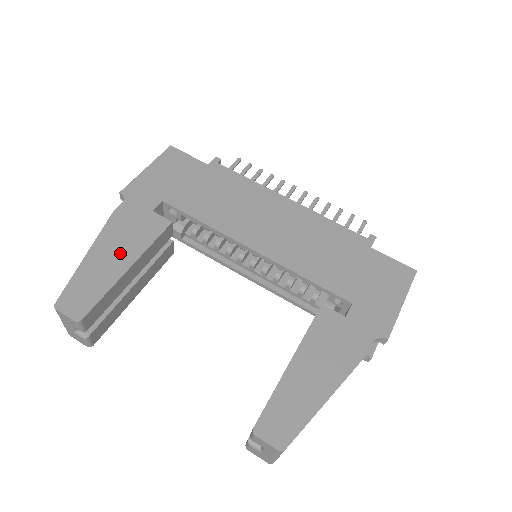
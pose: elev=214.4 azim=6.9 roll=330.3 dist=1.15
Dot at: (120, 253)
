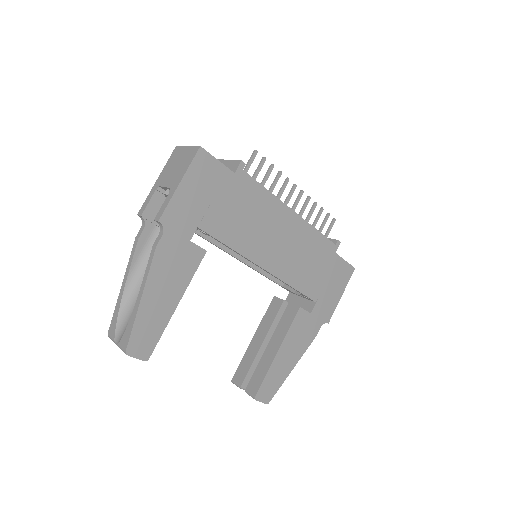
Dot at: (168, 292)
